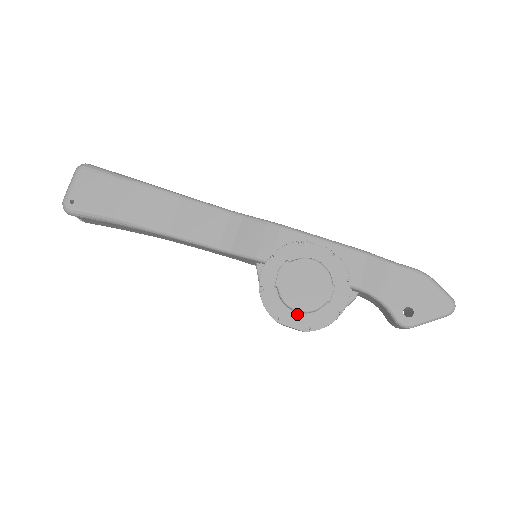
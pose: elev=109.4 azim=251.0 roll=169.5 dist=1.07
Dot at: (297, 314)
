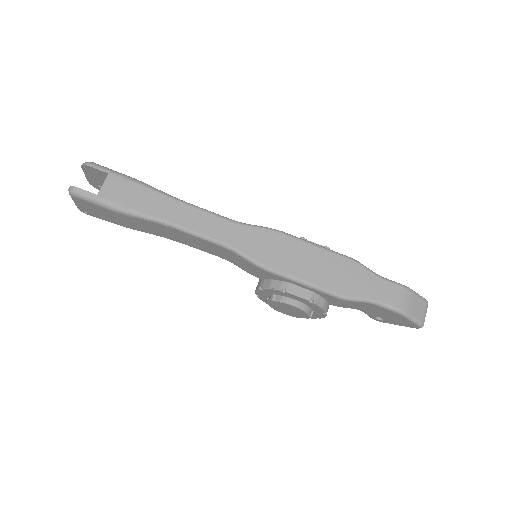
Dot at: occluded
